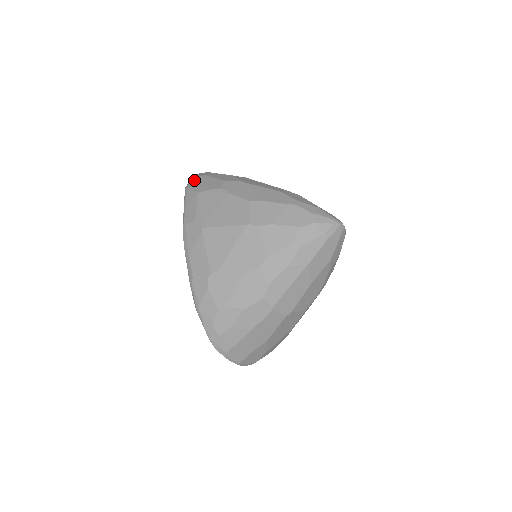
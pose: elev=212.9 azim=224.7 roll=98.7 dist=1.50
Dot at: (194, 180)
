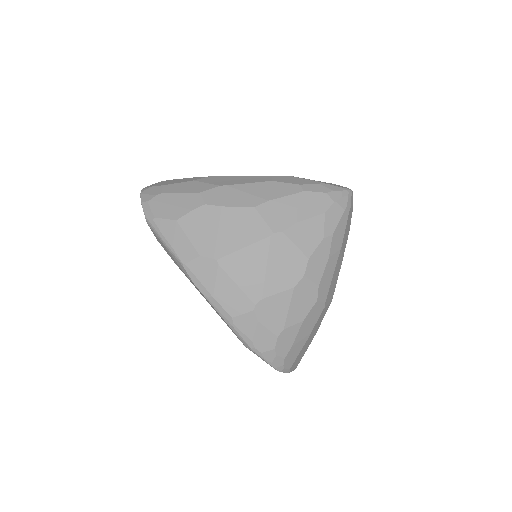
Dot at: (152, 205)
